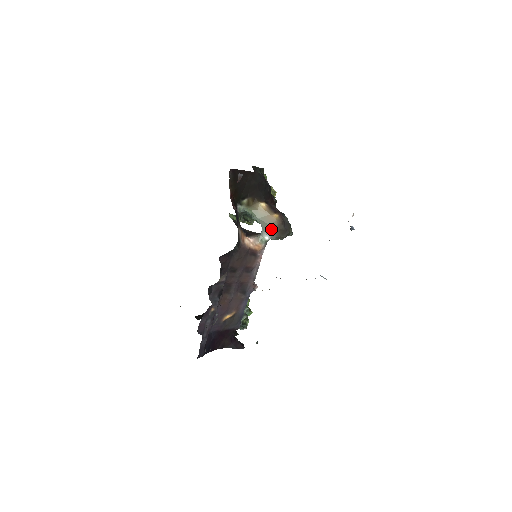
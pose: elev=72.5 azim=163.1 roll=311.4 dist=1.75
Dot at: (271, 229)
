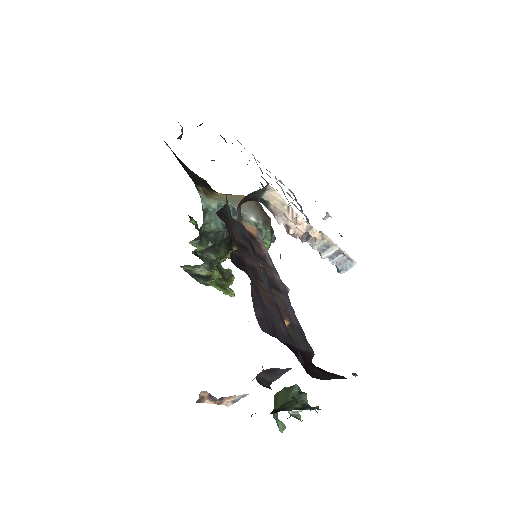
Dot at: (250, 208)
